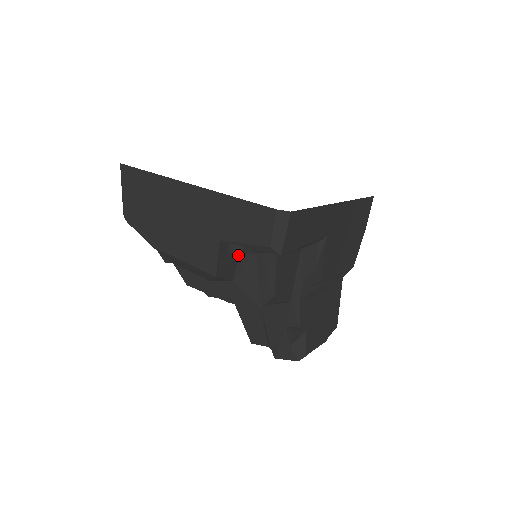
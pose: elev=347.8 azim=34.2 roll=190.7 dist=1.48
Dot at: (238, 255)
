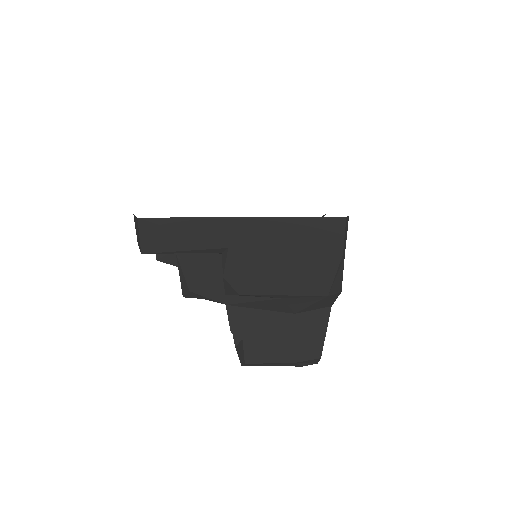
Dot at: occluded
